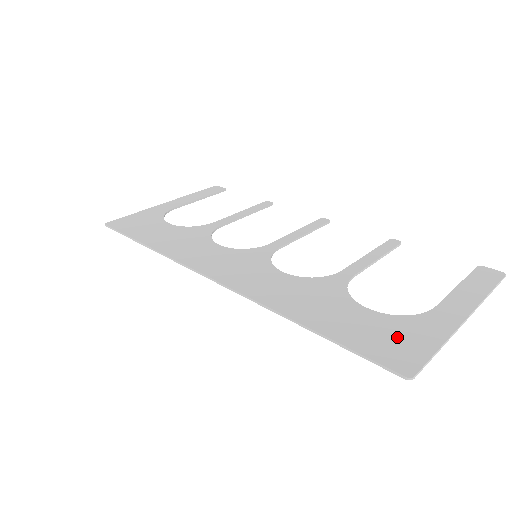
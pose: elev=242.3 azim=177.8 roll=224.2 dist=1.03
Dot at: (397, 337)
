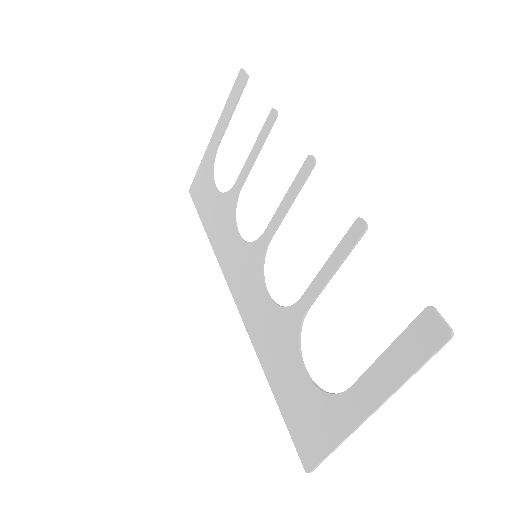
Dot at: (312, 422)
